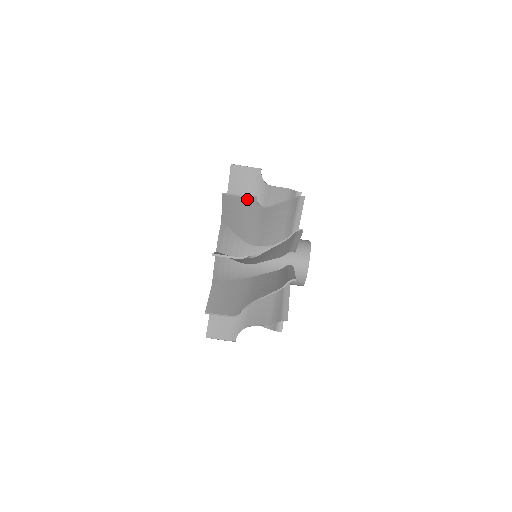
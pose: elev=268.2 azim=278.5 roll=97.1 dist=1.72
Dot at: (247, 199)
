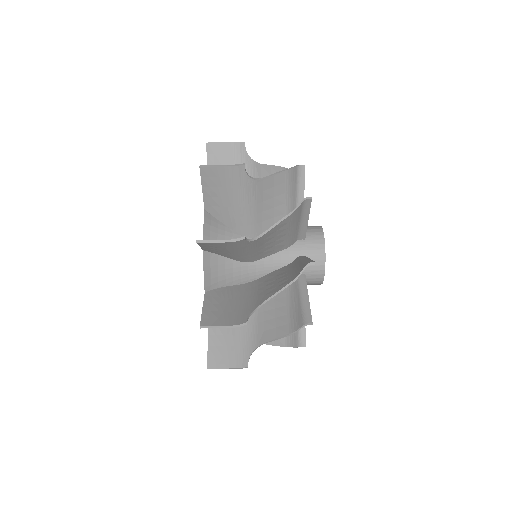
Dot at: occluded
